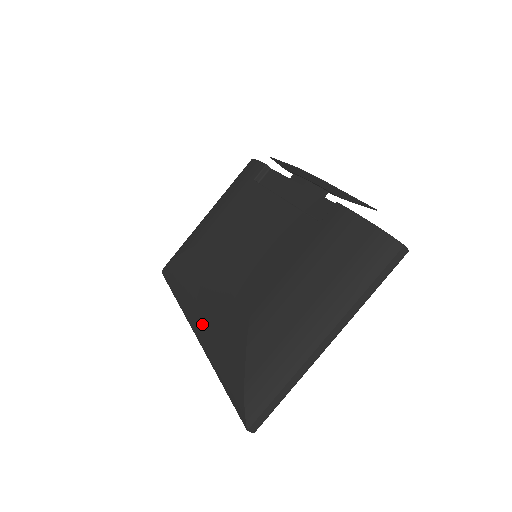
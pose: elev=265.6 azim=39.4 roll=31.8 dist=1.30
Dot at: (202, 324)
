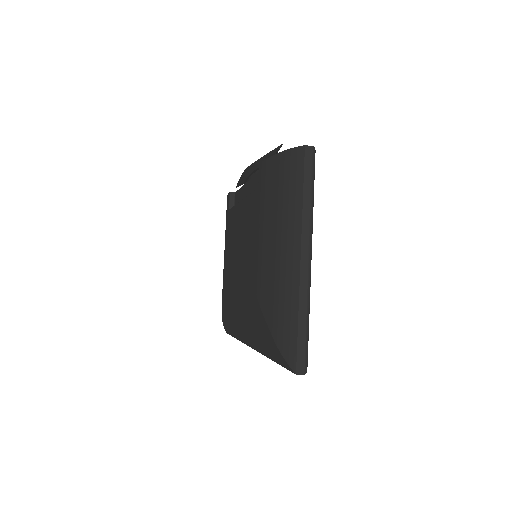
Dot at: (247, 334)
